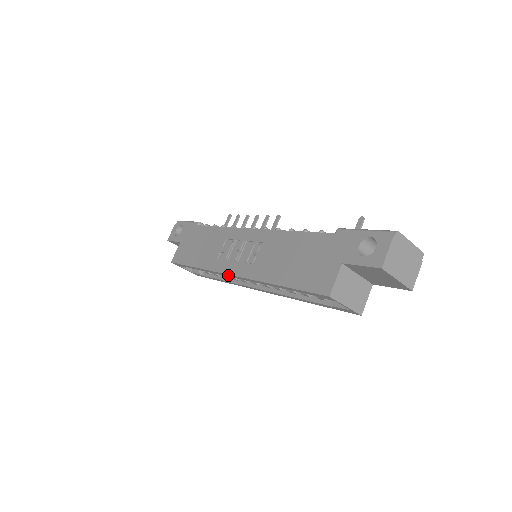
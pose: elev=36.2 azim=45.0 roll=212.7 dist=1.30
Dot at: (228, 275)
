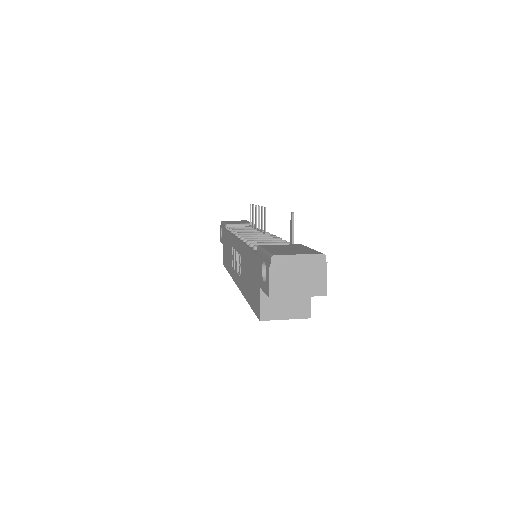
Dot at: occluded
